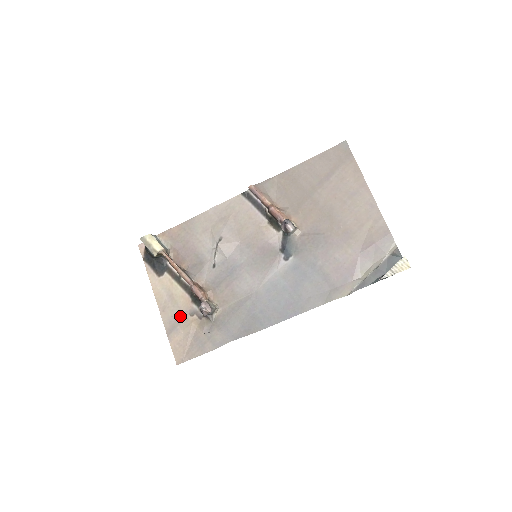
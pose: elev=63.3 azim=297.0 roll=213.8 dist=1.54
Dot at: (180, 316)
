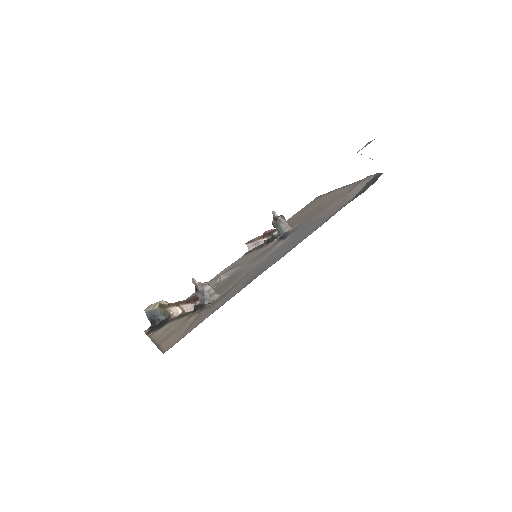
Dot at: (176, 328)
